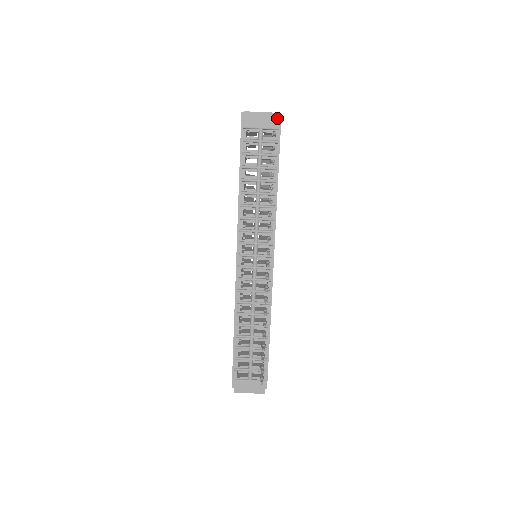
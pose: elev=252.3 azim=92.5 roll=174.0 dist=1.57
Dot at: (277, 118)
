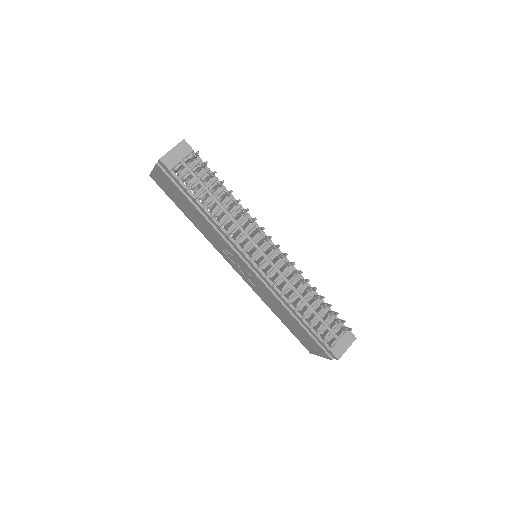
Dot at: (186, 144)
